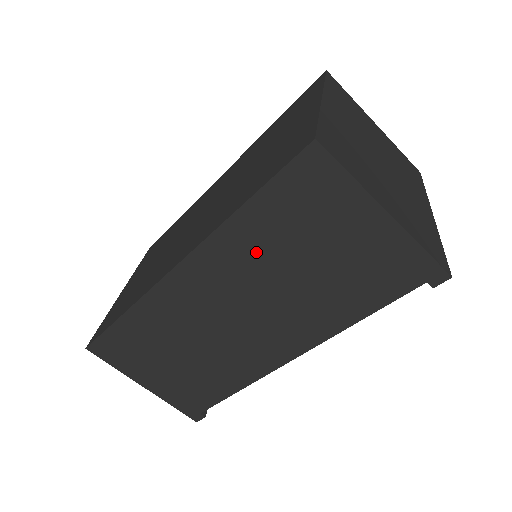
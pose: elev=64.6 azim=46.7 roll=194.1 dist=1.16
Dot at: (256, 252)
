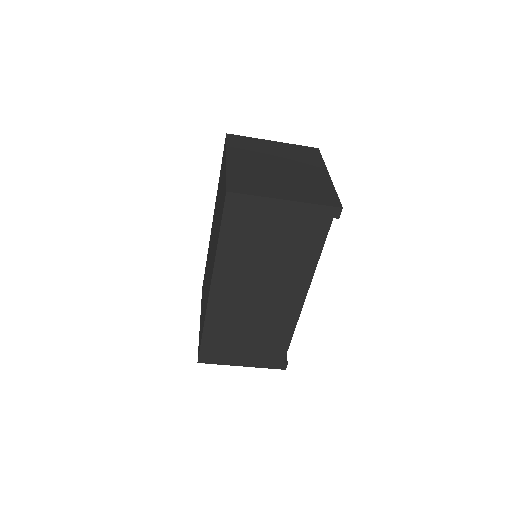
Dot at: (242, 257)
